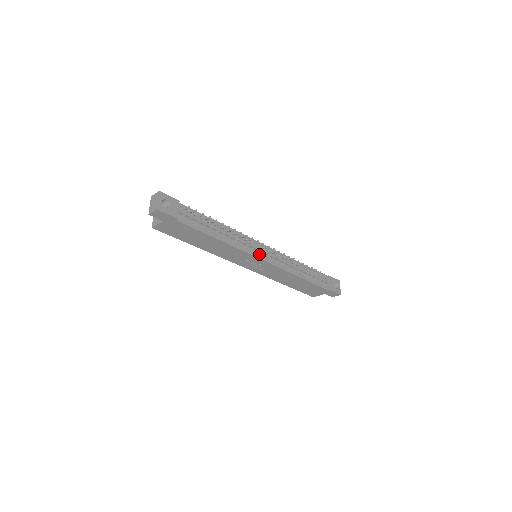
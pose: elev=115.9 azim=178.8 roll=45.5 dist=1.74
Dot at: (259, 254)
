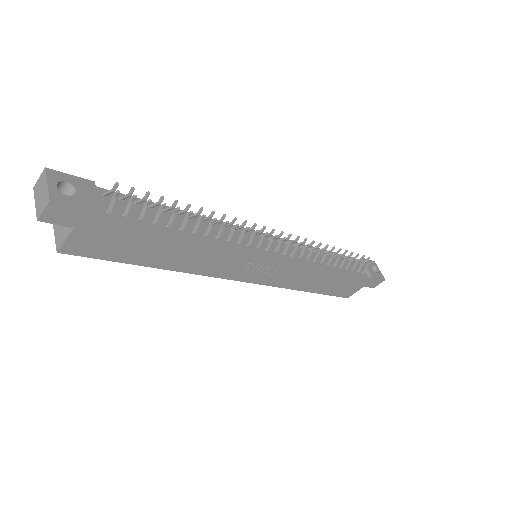
Dot at: (262, 248)
